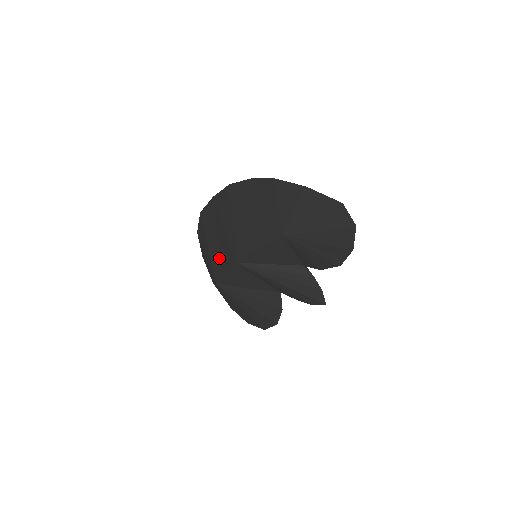
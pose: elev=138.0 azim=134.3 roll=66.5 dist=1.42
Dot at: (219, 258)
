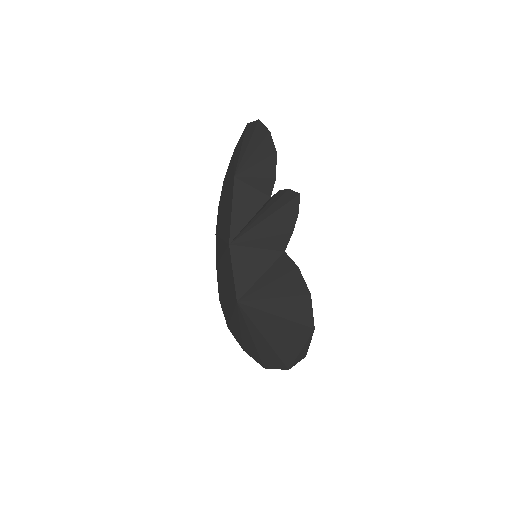
Dot at: (229, 280)
